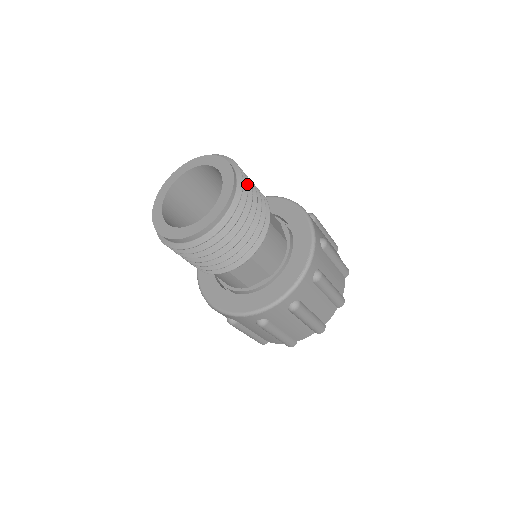
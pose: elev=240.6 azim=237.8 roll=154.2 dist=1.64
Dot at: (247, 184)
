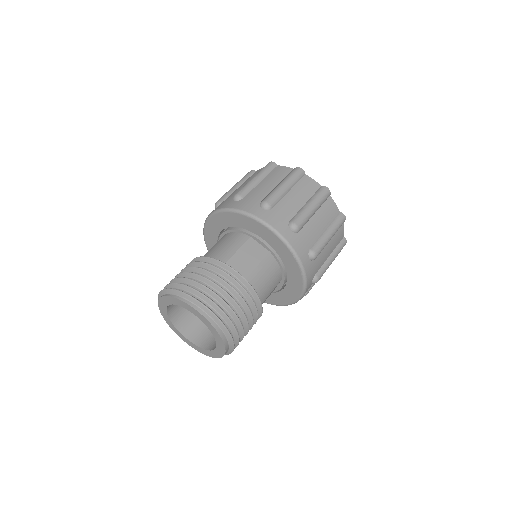
Dot at: (215, 305)
